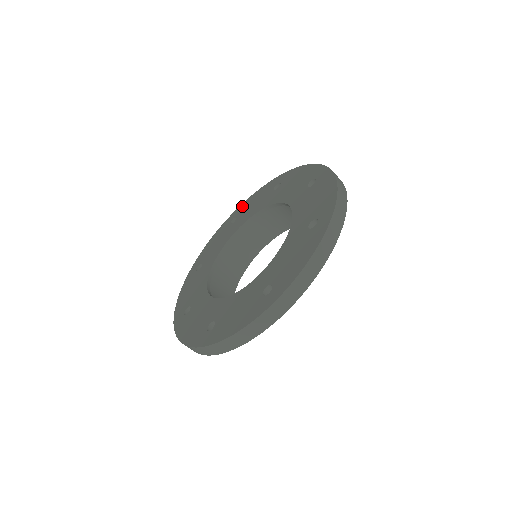
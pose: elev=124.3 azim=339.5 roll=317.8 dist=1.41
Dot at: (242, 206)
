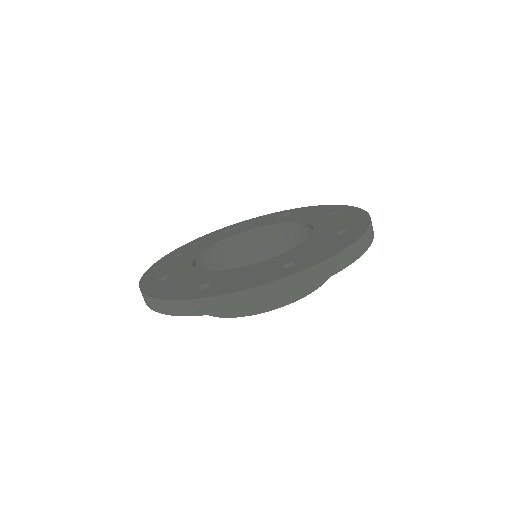
Dot at: (239, 223)
